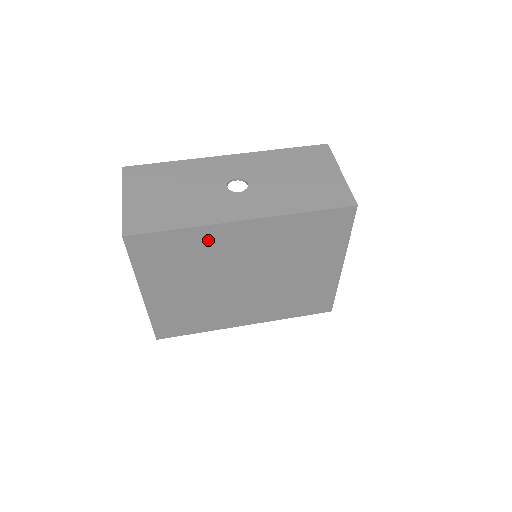
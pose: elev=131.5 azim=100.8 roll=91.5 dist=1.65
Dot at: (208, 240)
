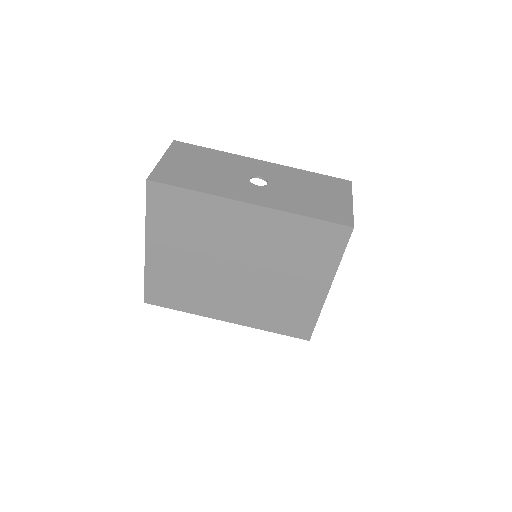
Dot at: (215, 212)
